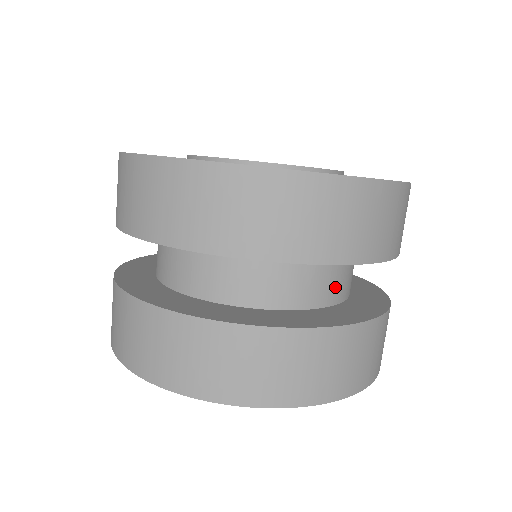
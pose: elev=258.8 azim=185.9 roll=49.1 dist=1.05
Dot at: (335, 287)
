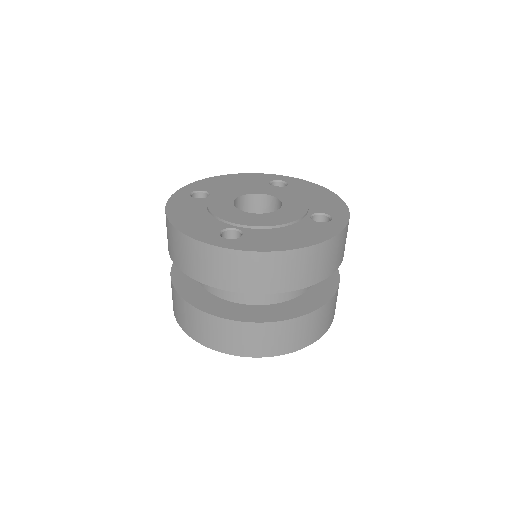
Dot at: occluded
